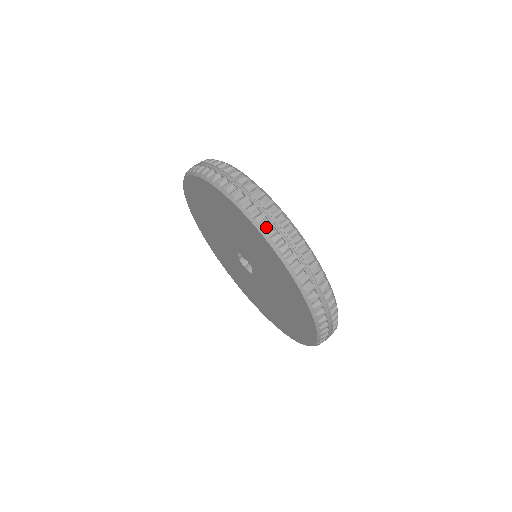
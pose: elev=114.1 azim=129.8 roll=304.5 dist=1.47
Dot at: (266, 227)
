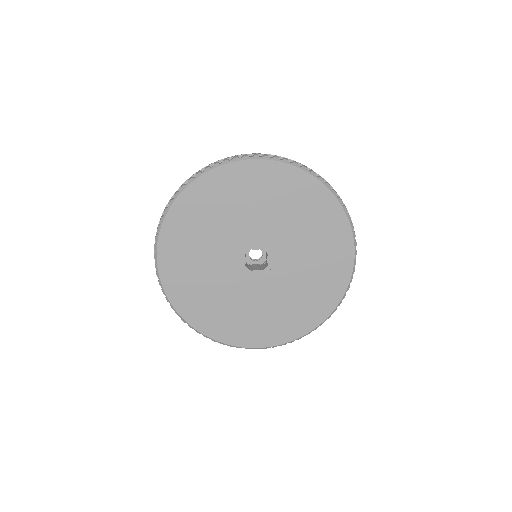
Dot at: (295, 162)
